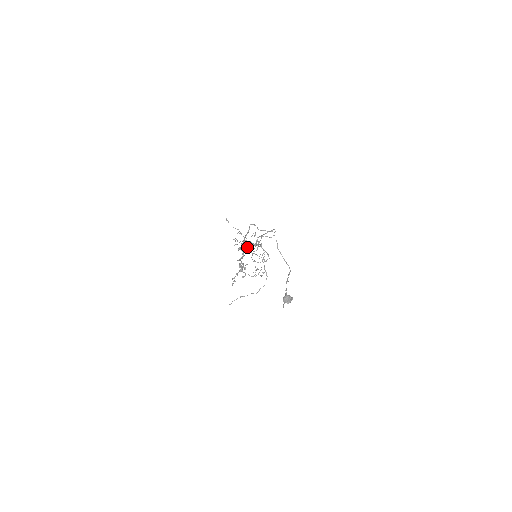
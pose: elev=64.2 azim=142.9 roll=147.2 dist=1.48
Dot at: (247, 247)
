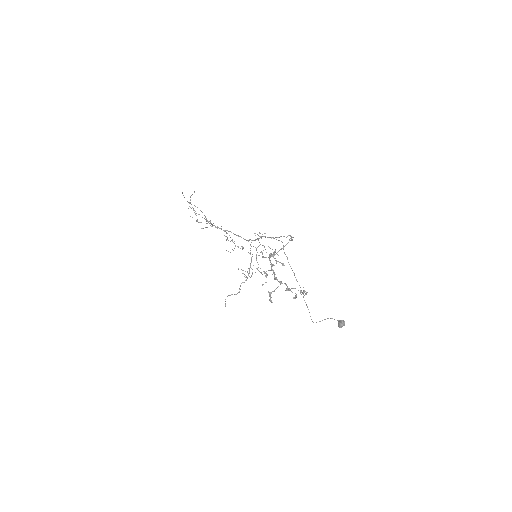
Dot at: occluded
